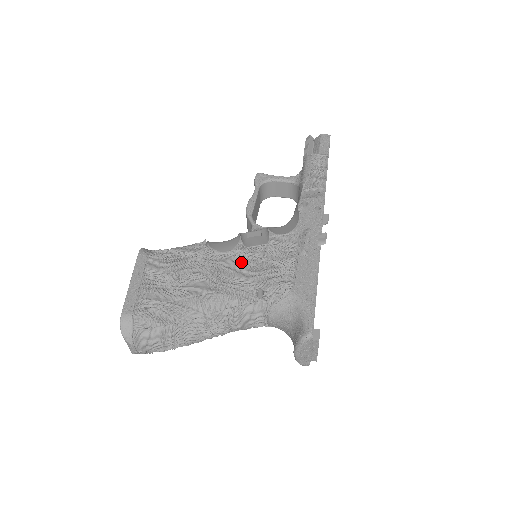
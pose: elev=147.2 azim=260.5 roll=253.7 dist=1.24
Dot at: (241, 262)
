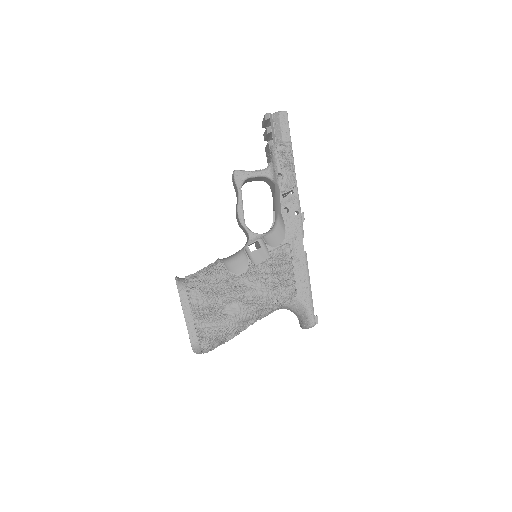
Dot at: (256, 280)
